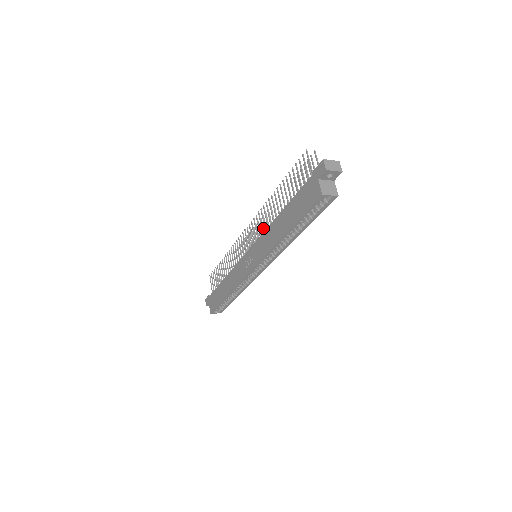
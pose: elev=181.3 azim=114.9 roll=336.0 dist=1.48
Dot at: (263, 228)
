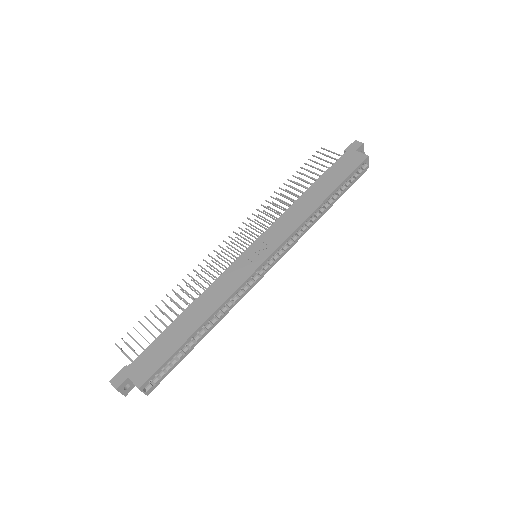
Dot at: (254, 233)
